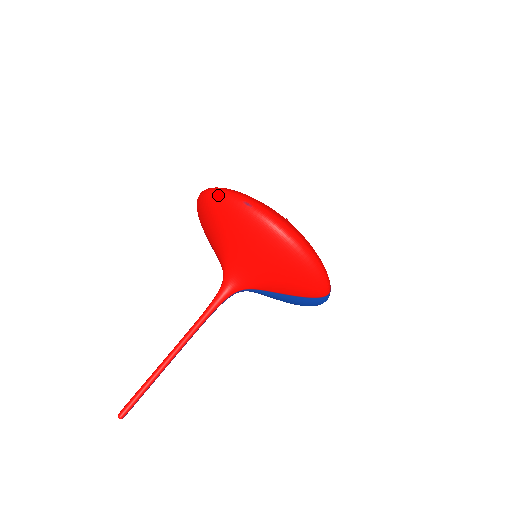
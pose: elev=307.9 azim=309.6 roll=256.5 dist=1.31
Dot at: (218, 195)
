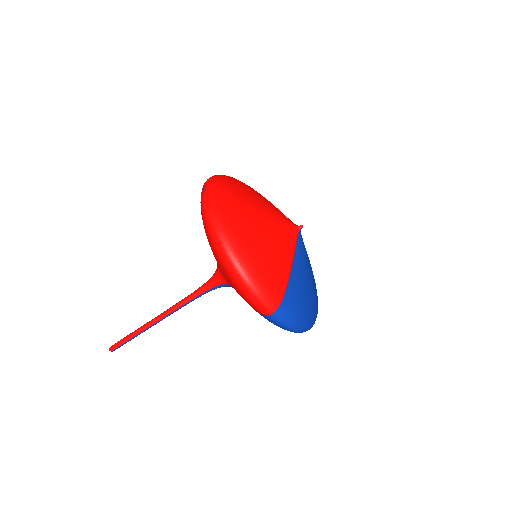
Dot at: occluded
